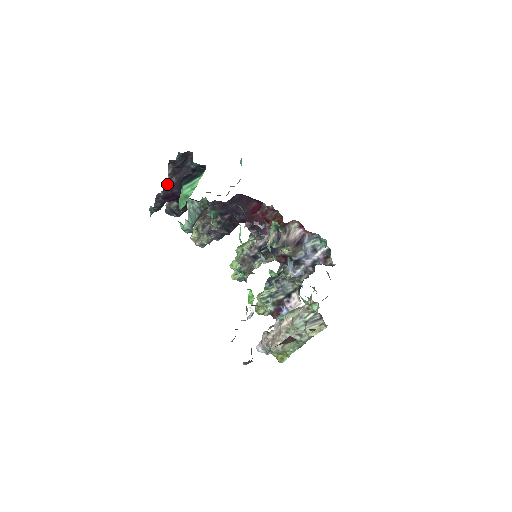
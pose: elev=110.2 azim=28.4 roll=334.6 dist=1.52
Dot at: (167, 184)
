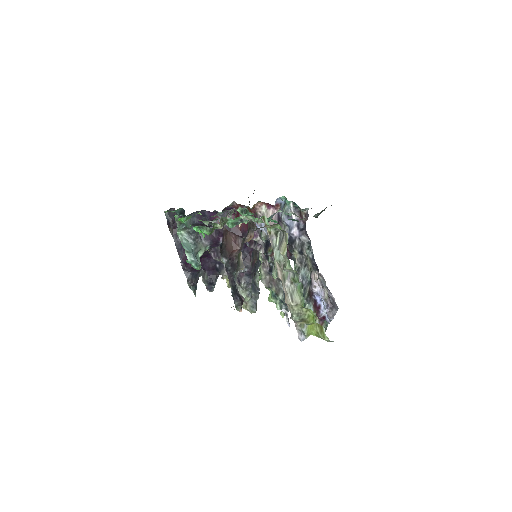
Dot at: (177, 247)
